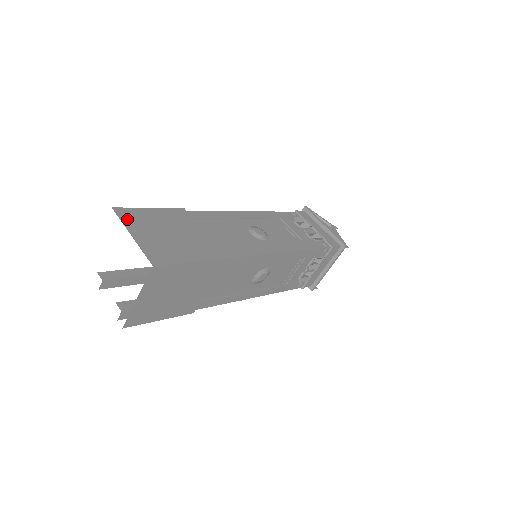
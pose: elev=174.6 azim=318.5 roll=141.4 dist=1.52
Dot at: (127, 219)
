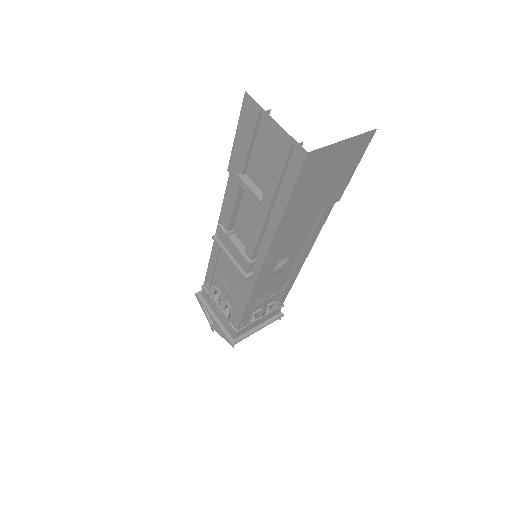
Dot at: occluded
